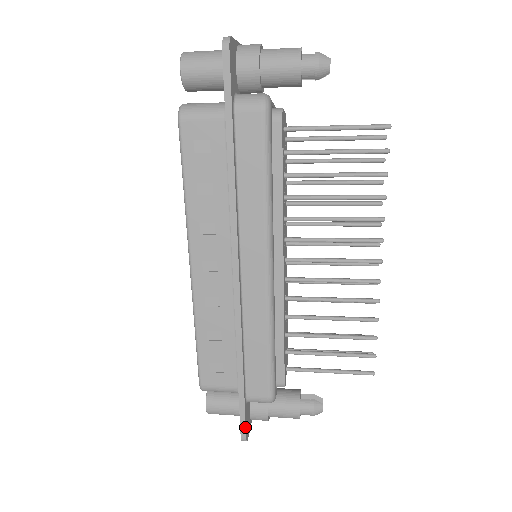
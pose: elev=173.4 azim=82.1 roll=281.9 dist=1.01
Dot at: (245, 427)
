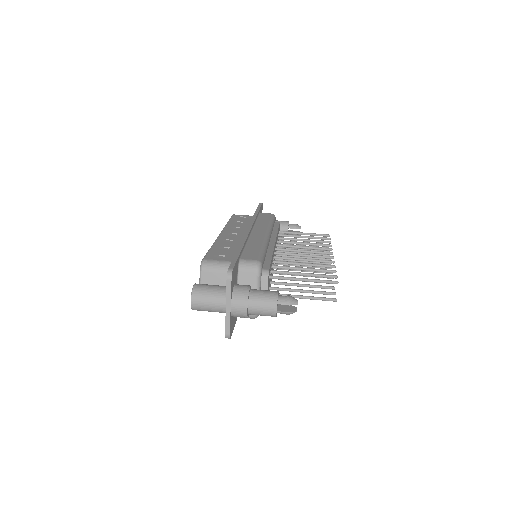
Dot at: occluded
